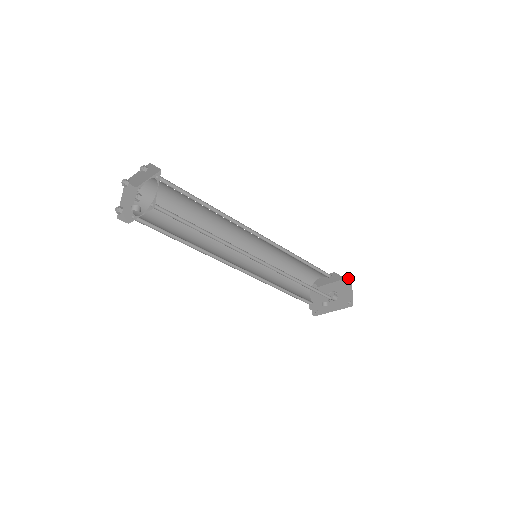
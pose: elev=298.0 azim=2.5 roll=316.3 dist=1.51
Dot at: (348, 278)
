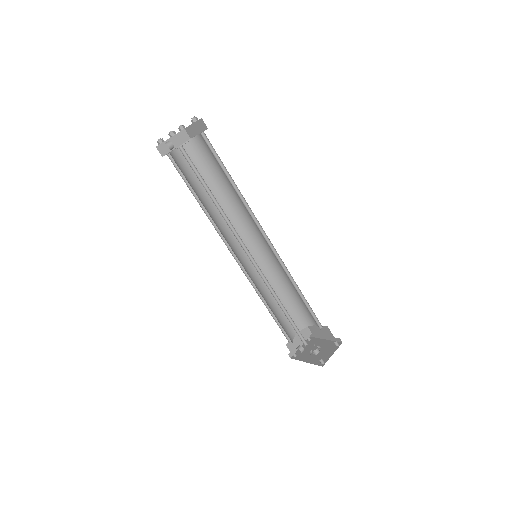
Dot at: (339, 342)
